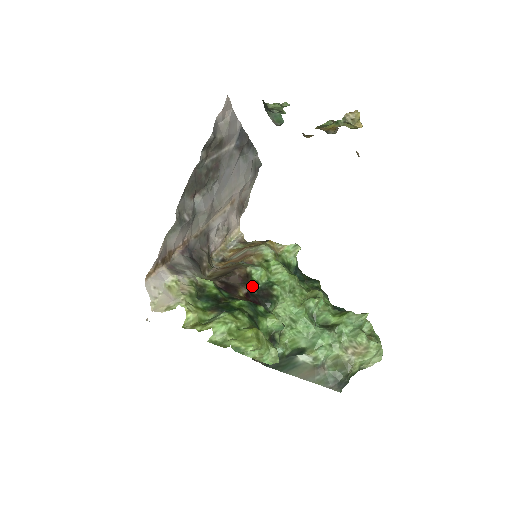
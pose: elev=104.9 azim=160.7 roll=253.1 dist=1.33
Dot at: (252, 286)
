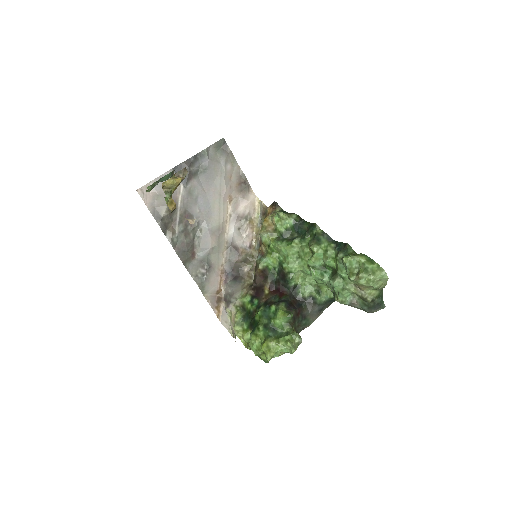
Dot at: (272, 274)
